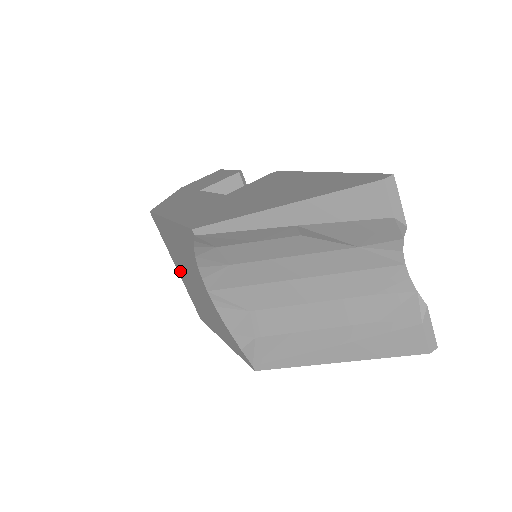
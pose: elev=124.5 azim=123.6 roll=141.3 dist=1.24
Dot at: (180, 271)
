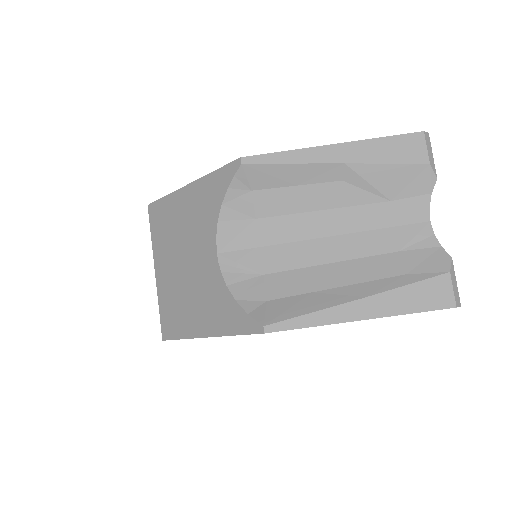
Dot at: (162, 270)
